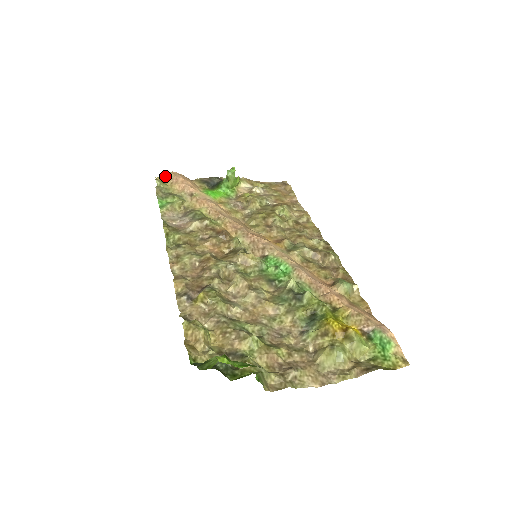
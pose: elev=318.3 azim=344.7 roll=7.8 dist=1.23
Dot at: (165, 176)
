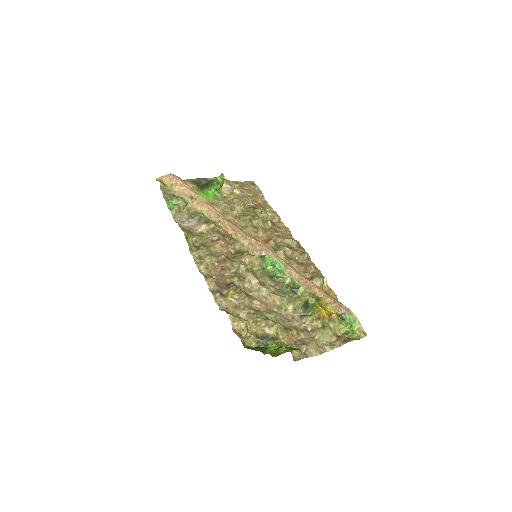
Dot at: (164, 177)
